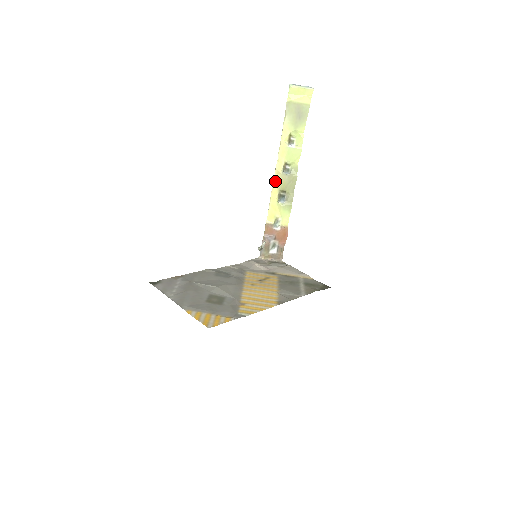
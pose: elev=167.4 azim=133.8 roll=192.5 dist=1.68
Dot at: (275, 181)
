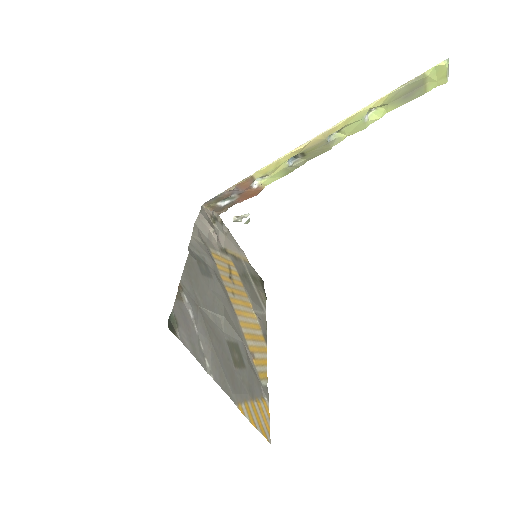
Dot at: (312, 141)
